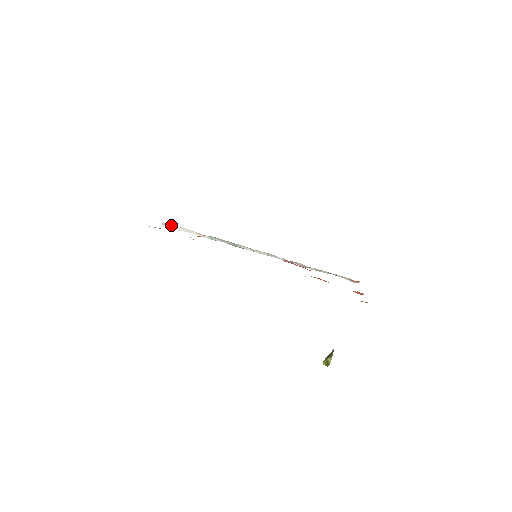
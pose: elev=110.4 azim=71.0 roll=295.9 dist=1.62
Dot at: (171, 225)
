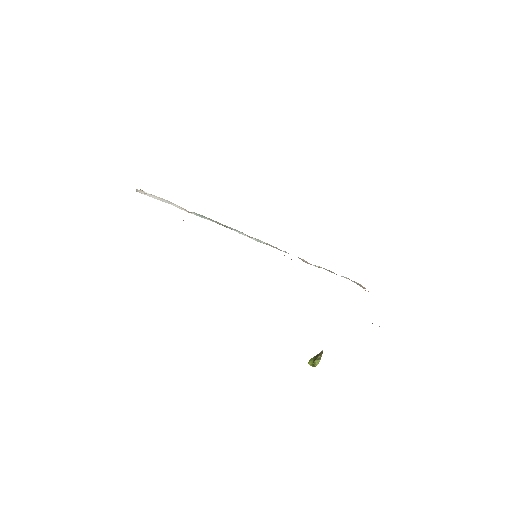
Dot at: (147, 193)
